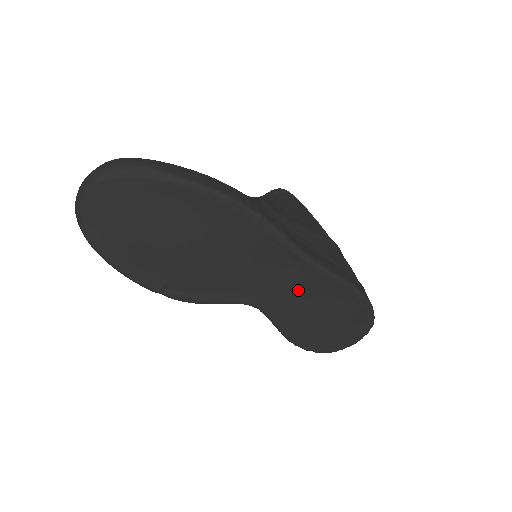
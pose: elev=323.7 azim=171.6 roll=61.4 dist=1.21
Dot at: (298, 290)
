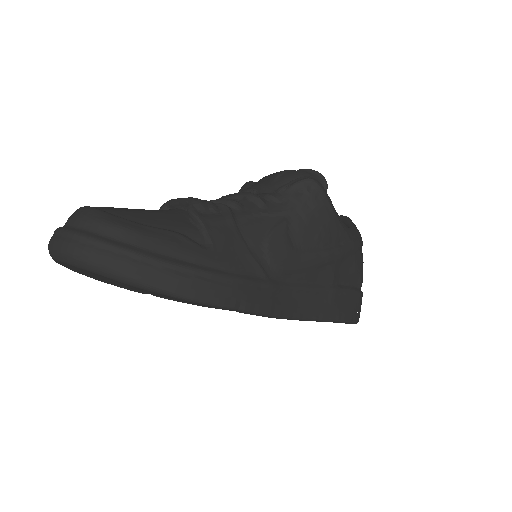
Dot at: occluded
